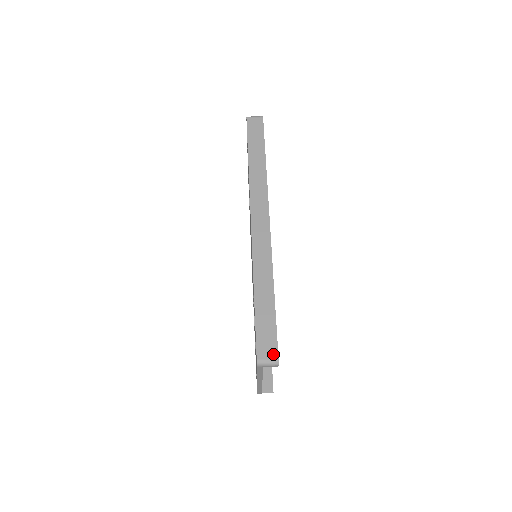
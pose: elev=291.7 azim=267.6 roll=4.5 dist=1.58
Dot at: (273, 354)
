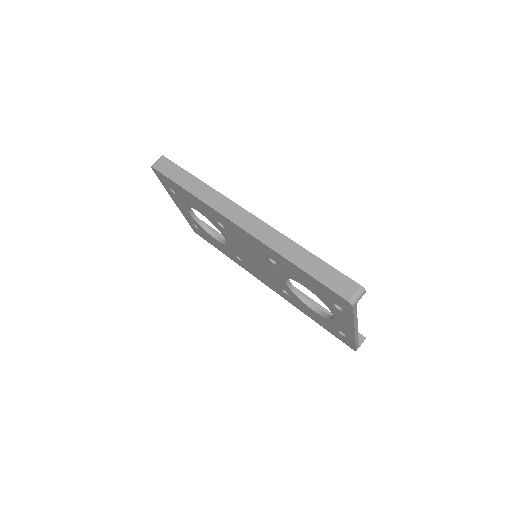
Dot at: (354, 287)
